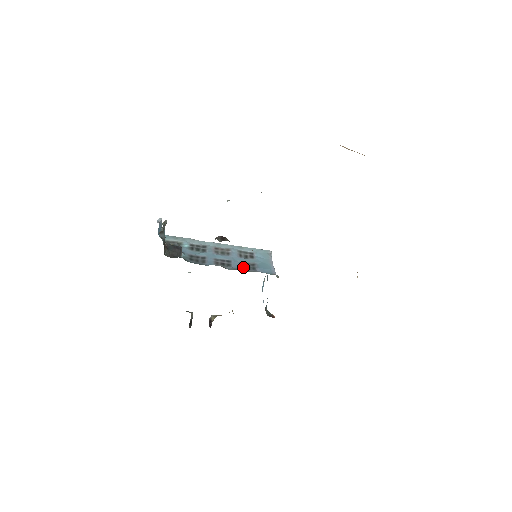
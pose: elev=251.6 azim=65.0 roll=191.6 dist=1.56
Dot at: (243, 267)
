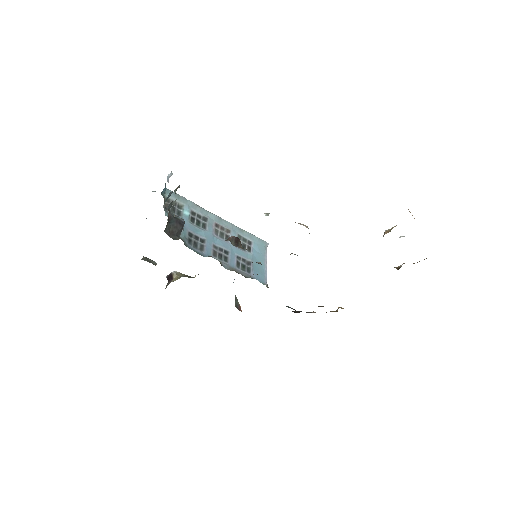
Dot at: (239, 265)
